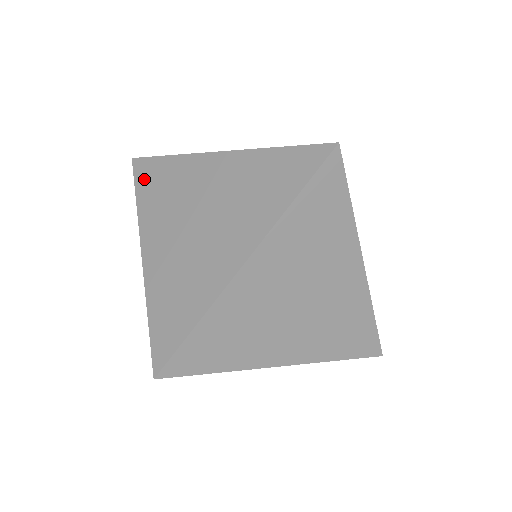
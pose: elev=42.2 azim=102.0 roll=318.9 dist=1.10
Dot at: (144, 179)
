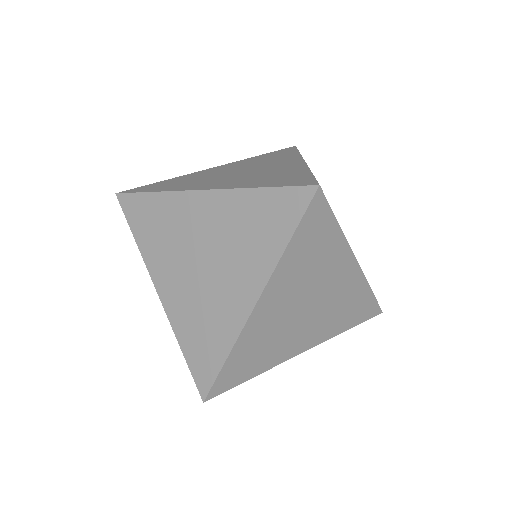
Dot at: (135, 217)
